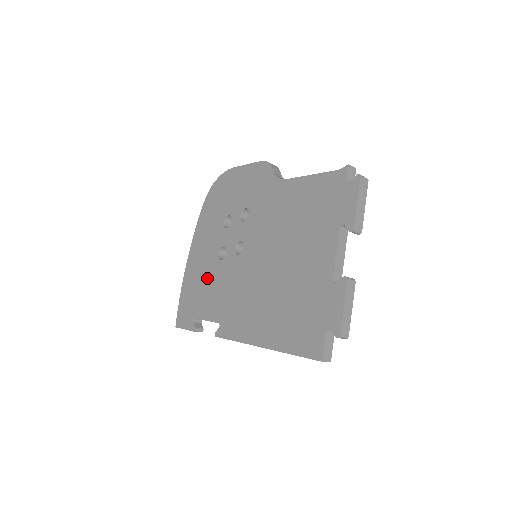
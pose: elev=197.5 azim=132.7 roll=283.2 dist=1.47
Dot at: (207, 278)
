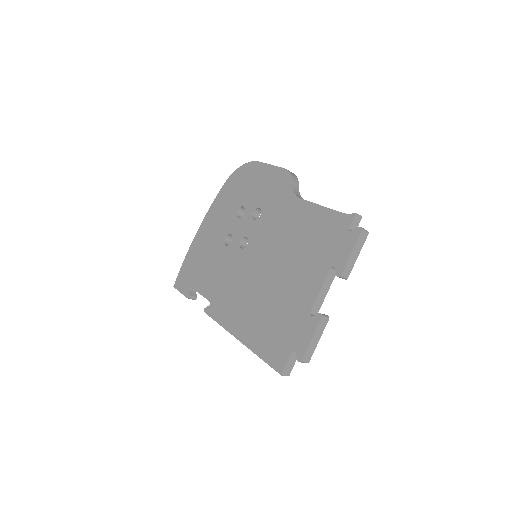
Dot at: (210, 256)
